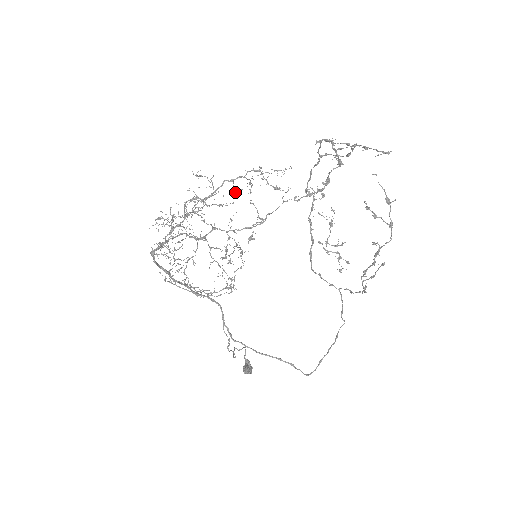
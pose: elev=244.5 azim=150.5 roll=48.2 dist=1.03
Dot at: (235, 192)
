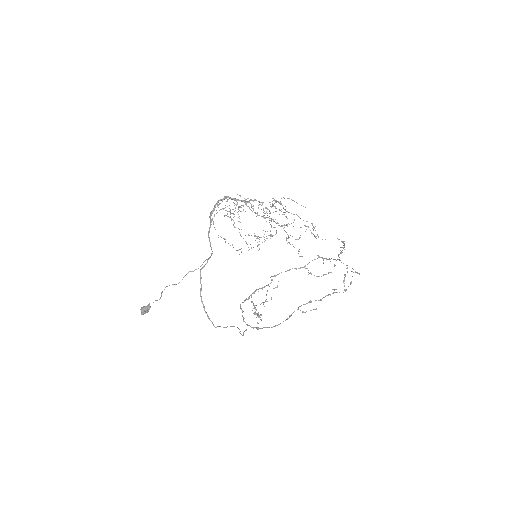
Dot at: occluded
